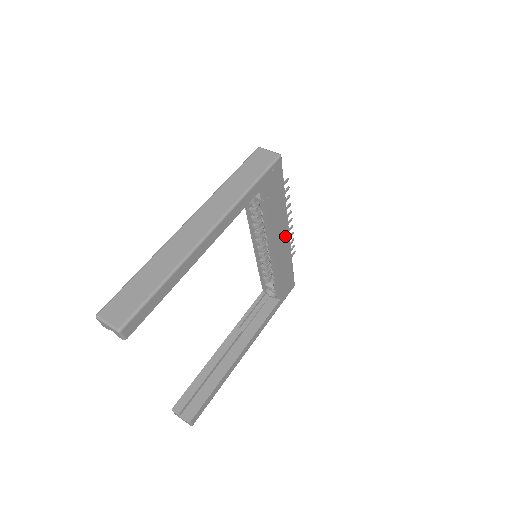
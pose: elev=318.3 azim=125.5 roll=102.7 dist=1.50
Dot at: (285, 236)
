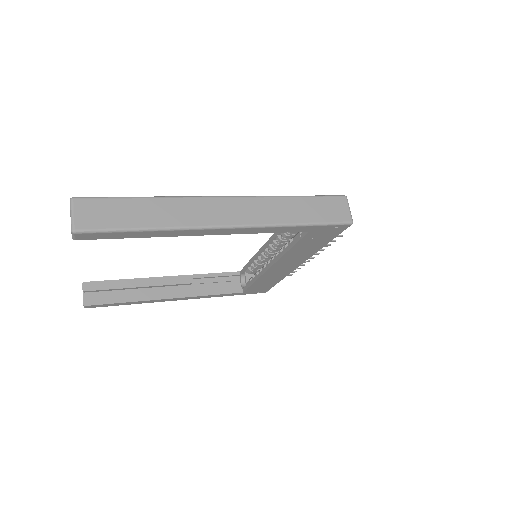
Dot at: (293, 265)
